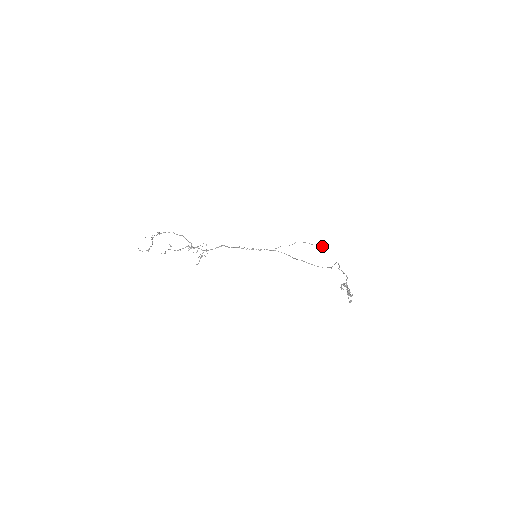
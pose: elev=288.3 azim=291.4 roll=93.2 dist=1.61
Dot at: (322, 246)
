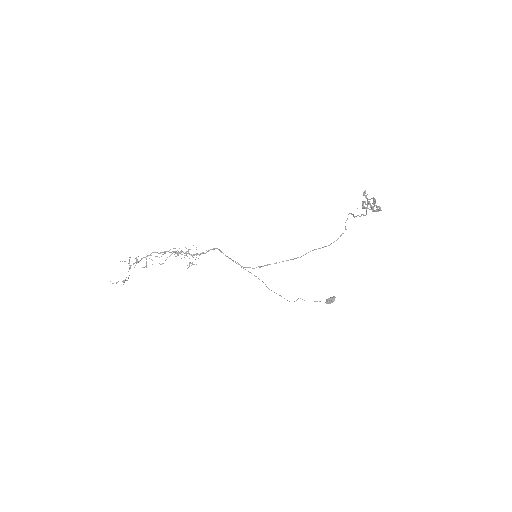
Dot at: occluded
